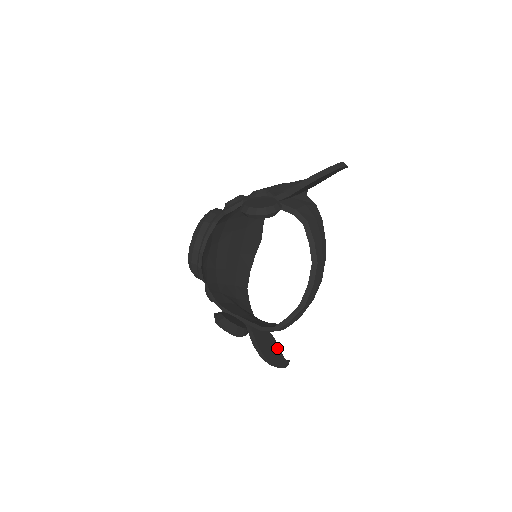
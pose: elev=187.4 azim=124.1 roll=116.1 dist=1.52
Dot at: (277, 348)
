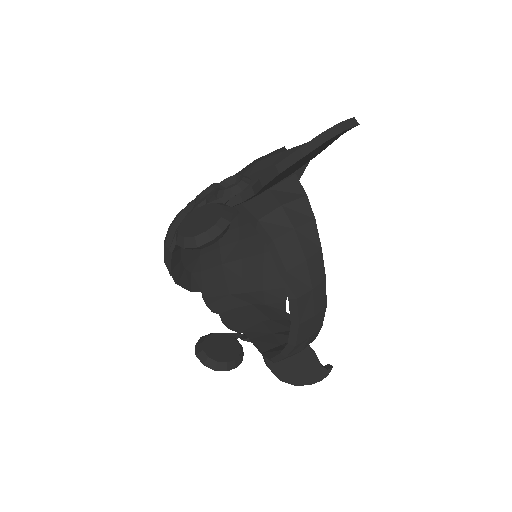
Dot at: (310, 356)
